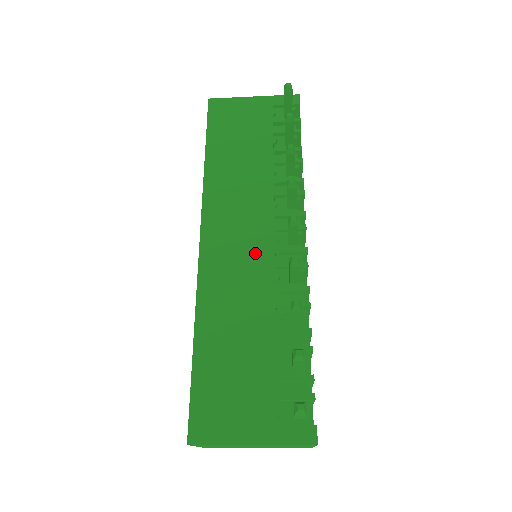
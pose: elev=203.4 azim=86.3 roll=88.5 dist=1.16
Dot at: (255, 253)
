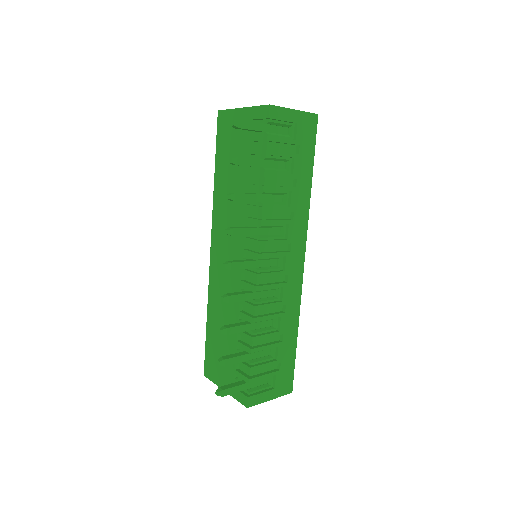
Dot at: occluded
